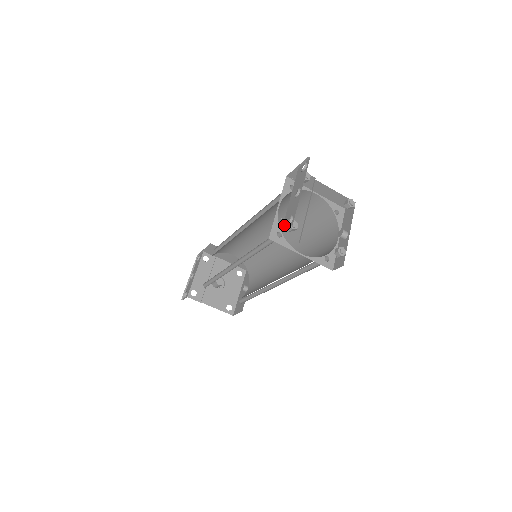
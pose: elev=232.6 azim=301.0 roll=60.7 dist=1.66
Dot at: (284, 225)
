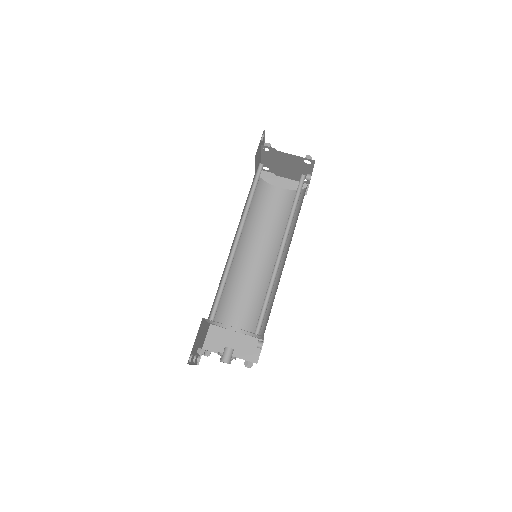
Dot at: occluded
